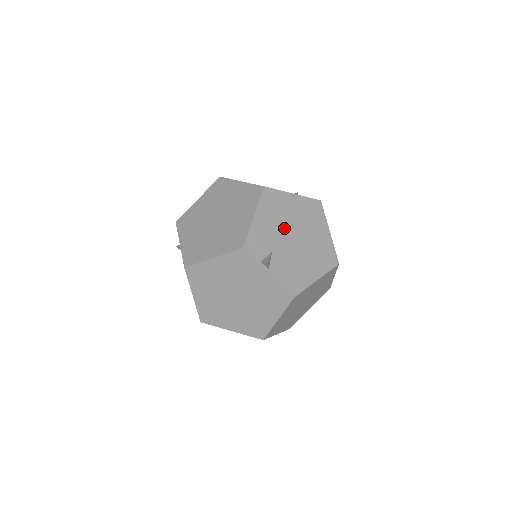
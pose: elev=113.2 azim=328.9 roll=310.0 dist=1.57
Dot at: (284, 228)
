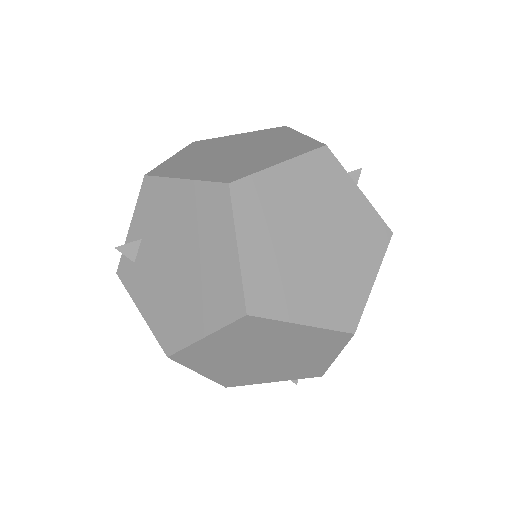
Dot at: occluded
